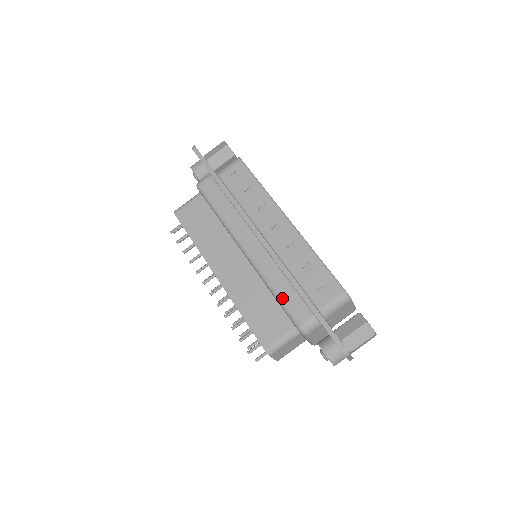
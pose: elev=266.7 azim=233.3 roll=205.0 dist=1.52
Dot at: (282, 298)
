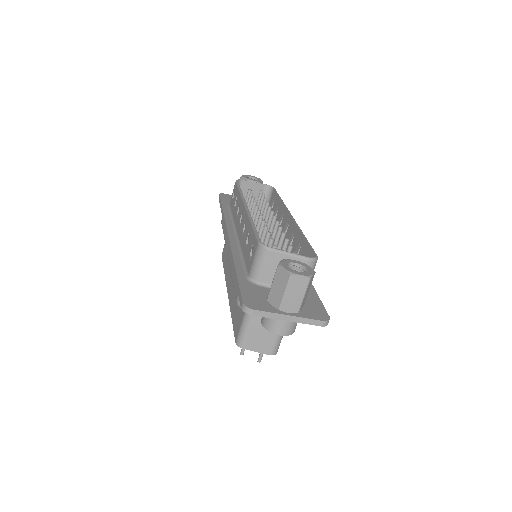
Dot at: (233, 282)
